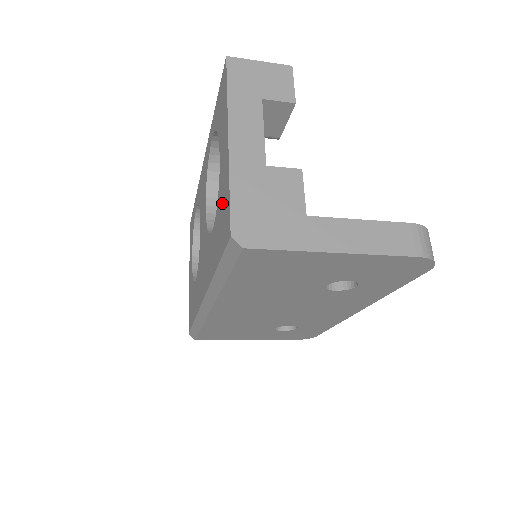
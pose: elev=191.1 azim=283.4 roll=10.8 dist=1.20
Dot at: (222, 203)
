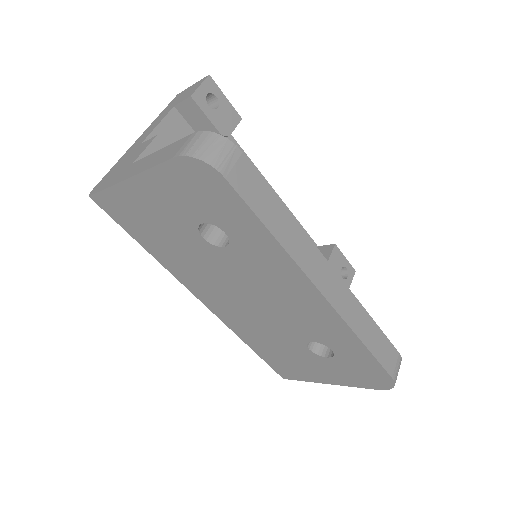
Dot at: occluded
